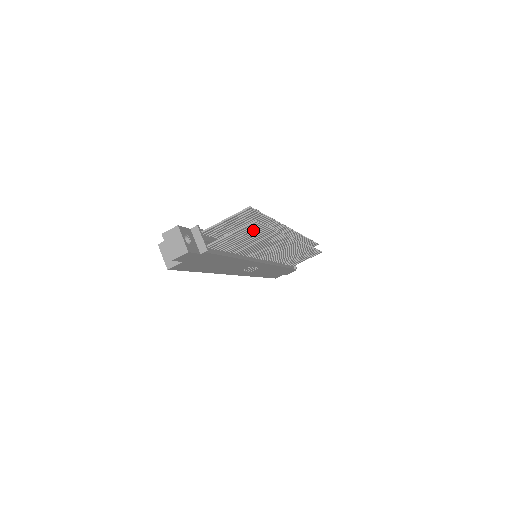
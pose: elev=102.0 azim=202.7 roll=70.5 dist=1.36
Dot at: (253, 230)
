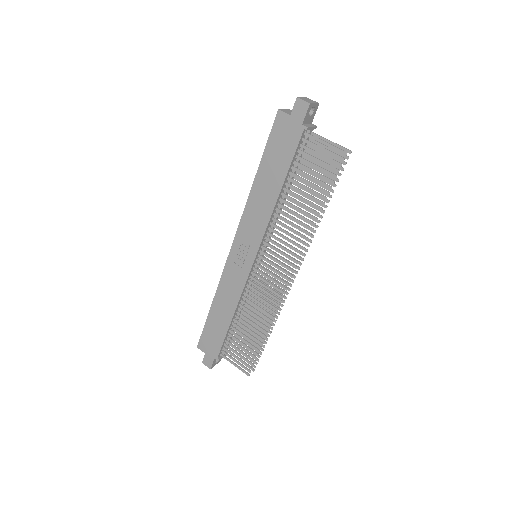
Dot at: (330, 167)
